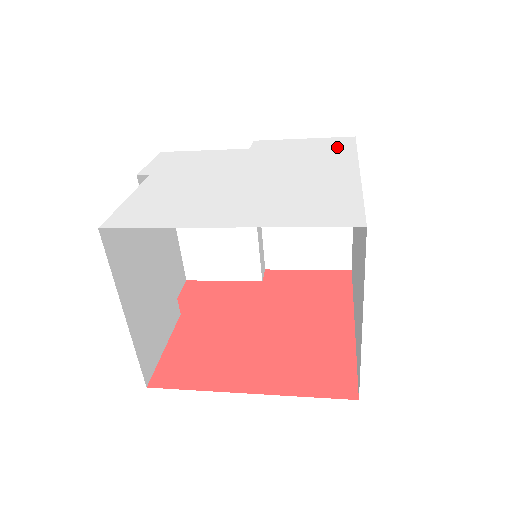
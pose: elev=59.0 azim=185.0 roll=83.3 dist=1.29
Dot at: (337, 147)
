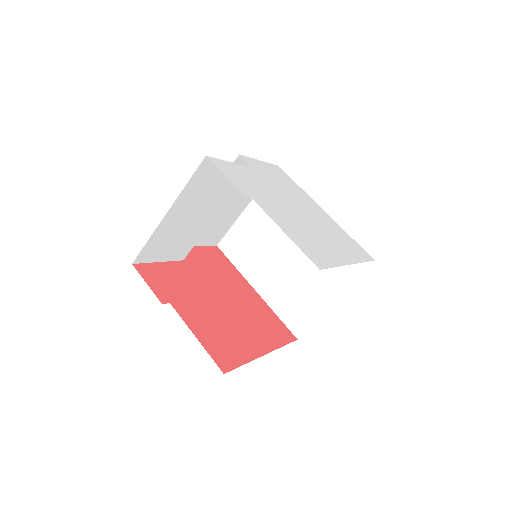
Dot at: (288, 179)
